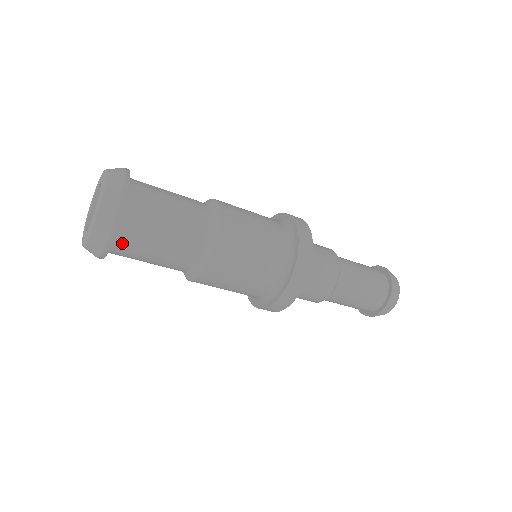
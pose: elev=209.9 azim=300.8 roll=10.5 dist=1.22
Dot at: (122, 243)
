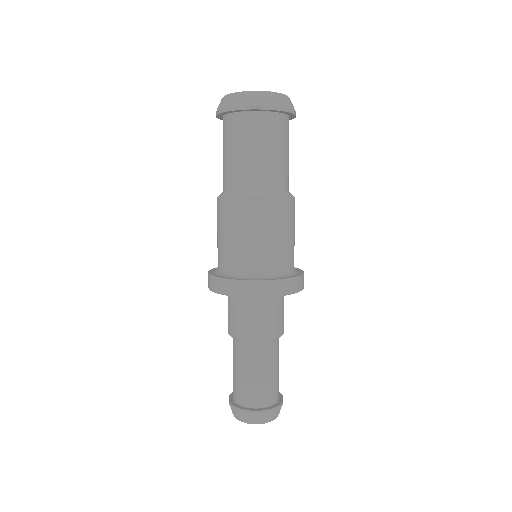
Dot at: (281, 122)
